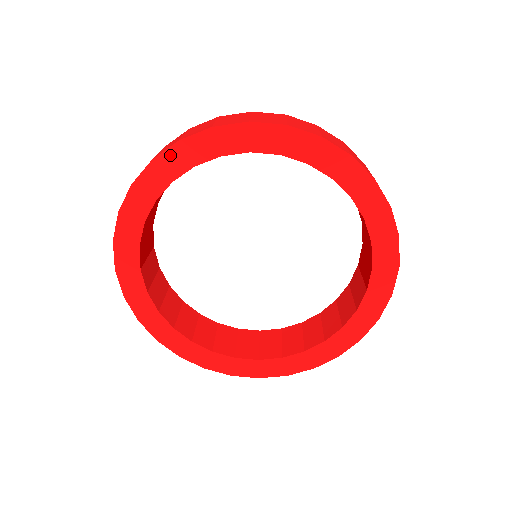
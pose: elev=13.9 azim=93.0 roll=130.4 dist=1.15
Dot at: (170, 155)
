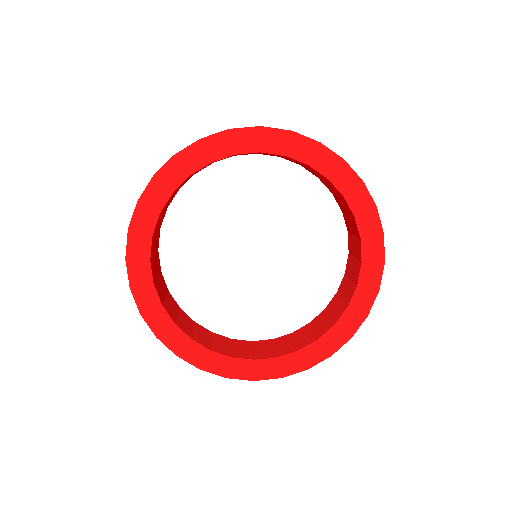
Dot at: (191, 151)
